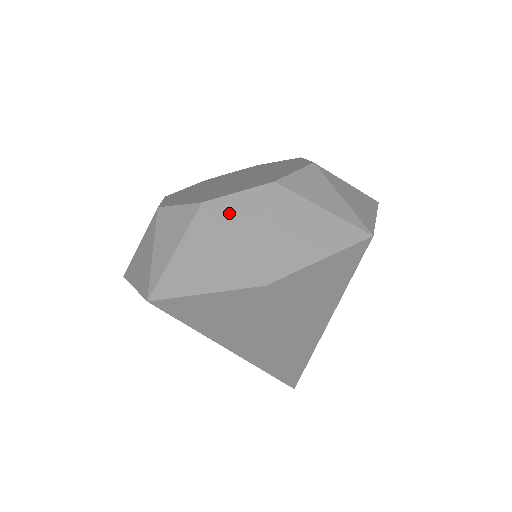
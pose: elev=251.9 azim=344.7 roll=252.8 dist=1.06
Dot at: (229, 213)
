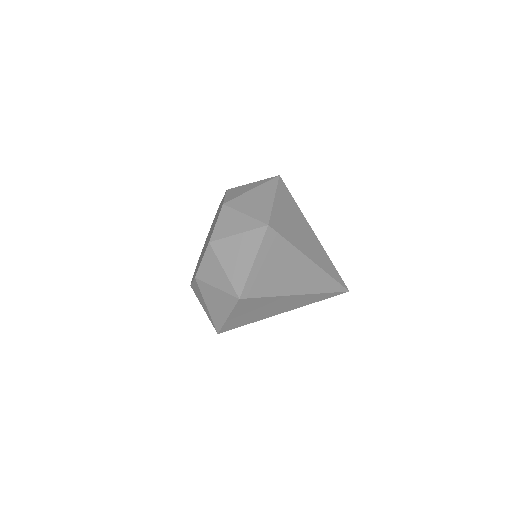
Dot at: (196, 293)
